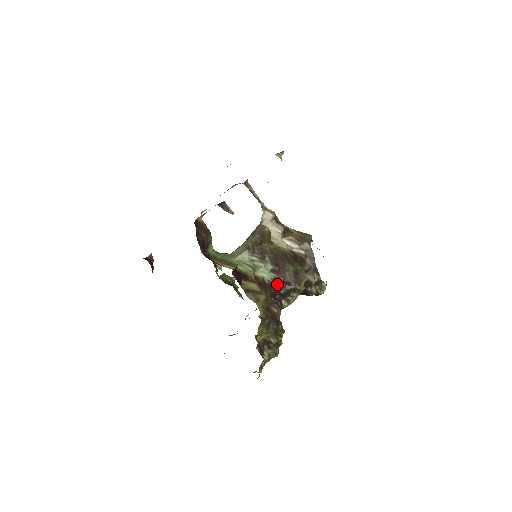
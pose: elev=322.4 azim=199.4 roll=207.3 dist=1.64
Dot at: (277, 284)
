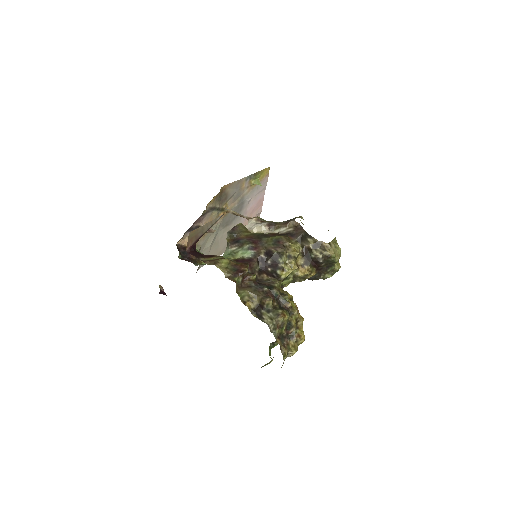
Dot at: (259, 257)
